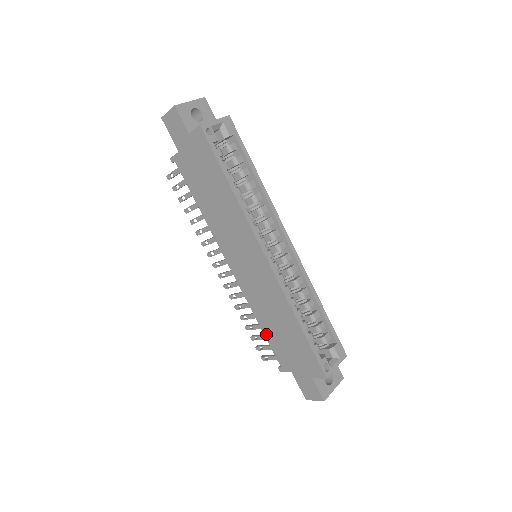
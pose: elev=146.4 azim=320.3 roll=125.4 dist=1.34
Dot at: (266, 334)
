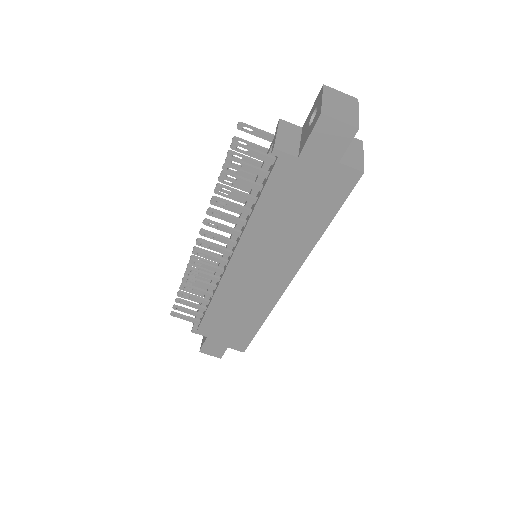
Dot at: (210, 312)
